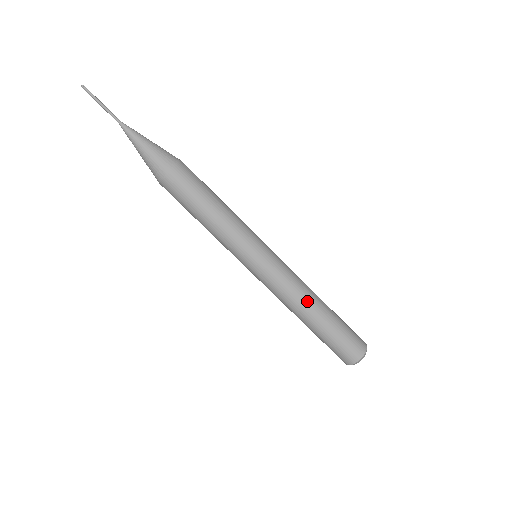
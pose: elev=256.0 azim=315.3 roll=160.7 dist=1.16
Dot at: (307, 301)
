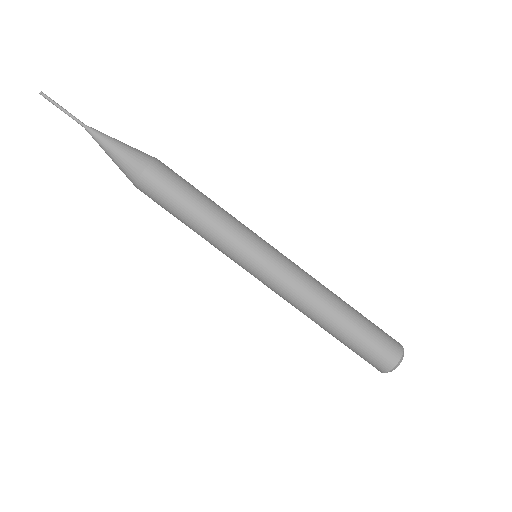
Dot at: (327, 291)
